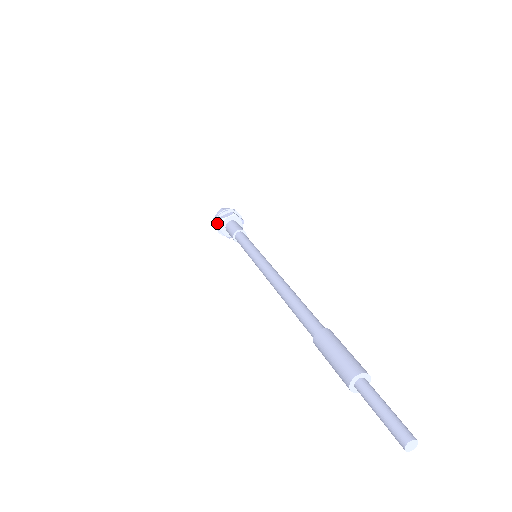
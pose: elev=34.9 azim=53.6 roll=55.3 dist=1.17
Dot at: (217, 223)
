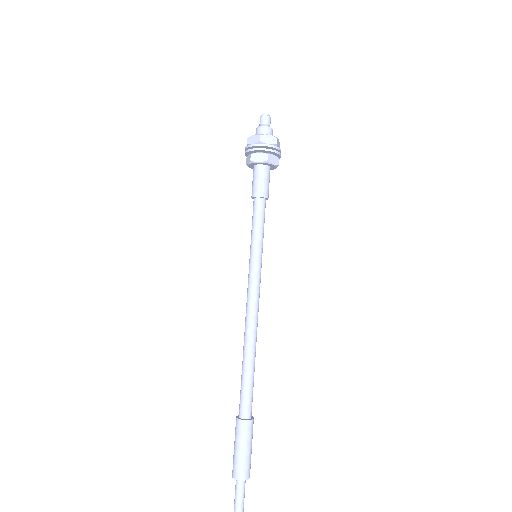
Dot at: (258, 150)
